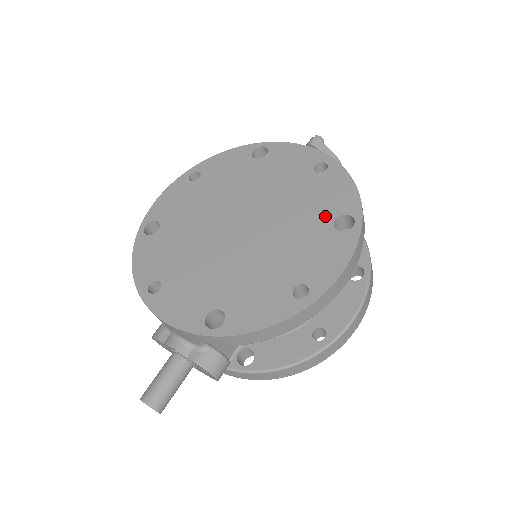
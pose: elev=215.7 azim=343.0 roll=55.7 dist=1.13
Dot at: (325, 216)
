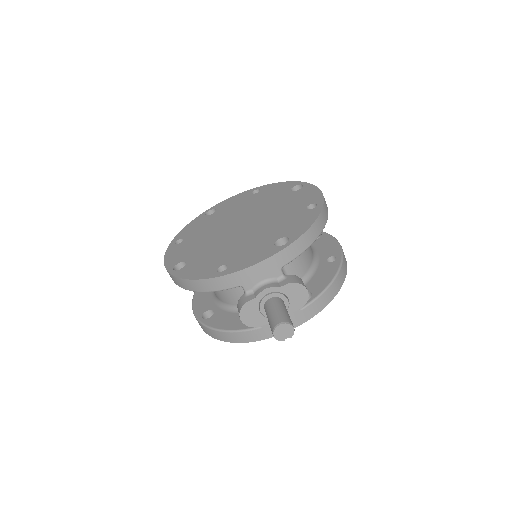
Dot at: (284, 193)
